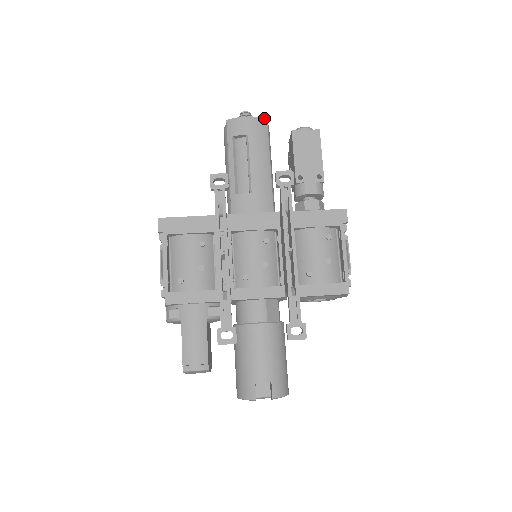
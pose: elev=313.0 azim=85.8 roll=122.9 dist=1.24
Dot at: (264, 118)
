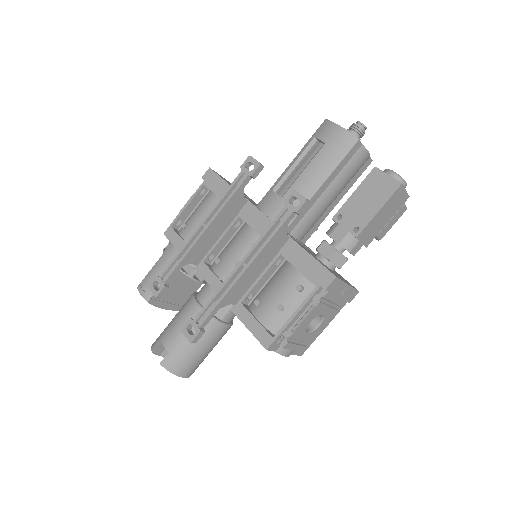
Dot at: (356, 137)
